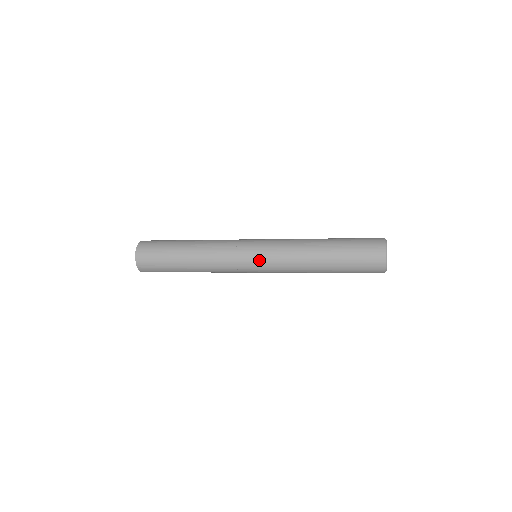
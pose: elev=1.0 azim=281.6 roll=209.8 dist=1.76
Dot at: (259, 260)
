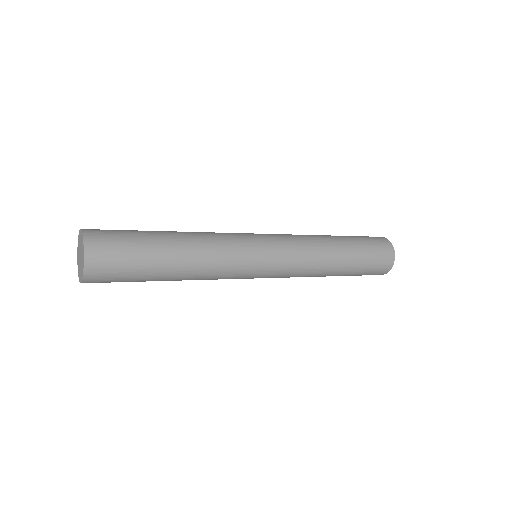
Dot at: (269, 275)
